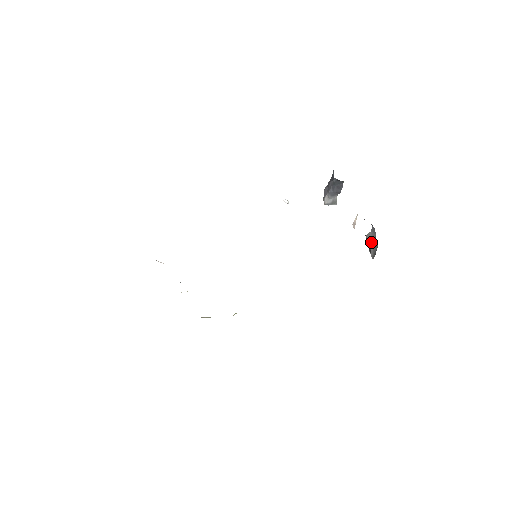
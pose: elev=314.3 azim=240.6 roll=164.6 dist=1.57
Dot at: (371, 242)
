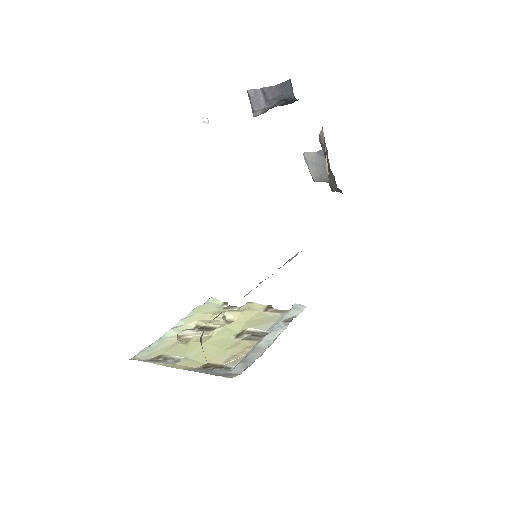
Dot at: (316, 165)
